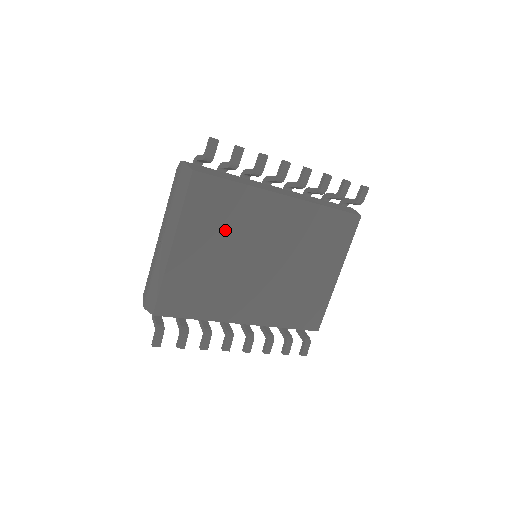
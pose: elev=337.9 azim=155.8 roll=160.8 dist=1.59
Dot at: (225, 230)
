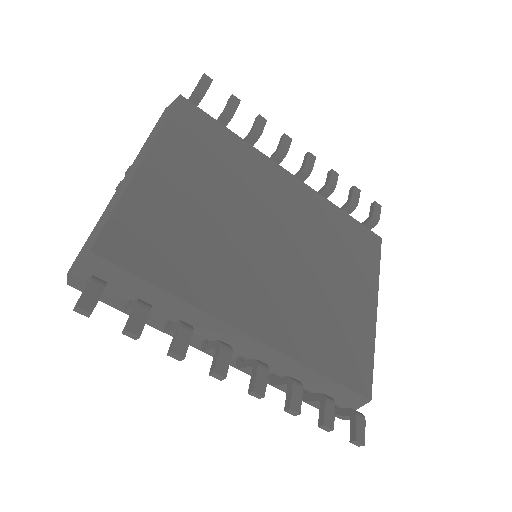
Dot at: (218, 176)
